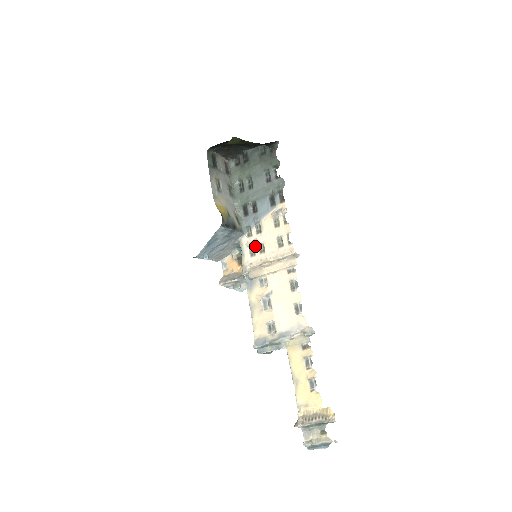
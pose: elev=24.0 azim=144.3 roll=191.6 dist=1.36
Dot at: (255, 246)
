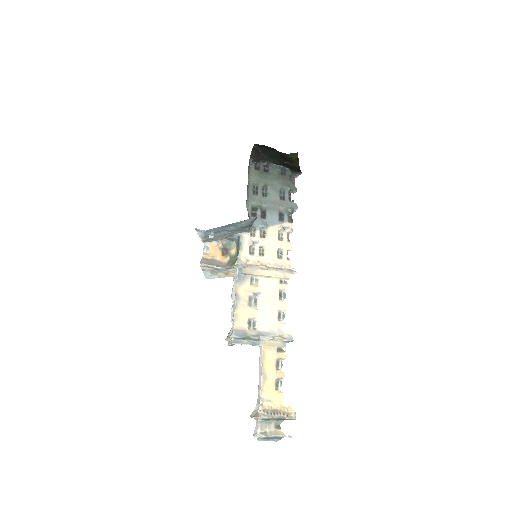
Dot at: (256, 247)
